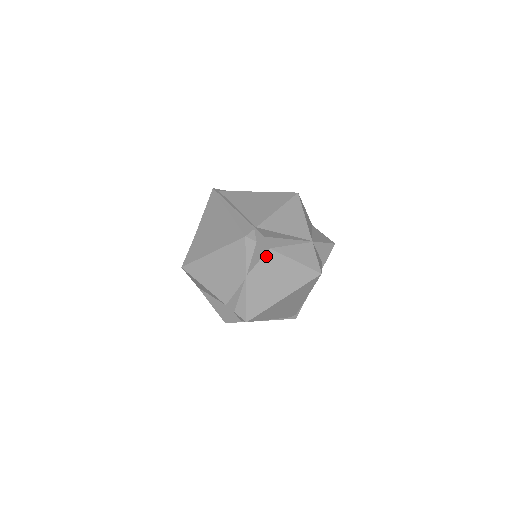
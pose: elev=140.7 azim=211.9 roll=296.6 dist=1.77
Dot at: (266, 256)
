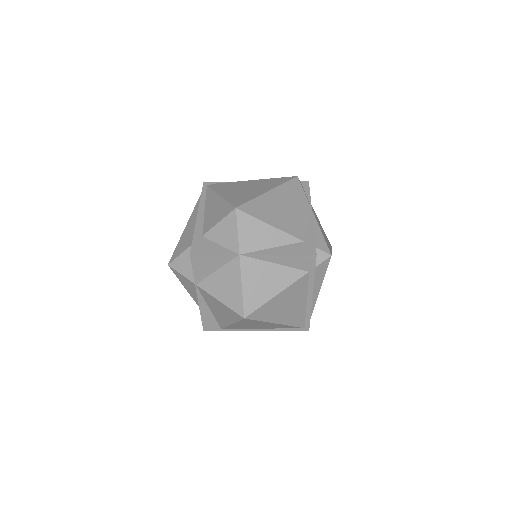
Dot at: occluded
